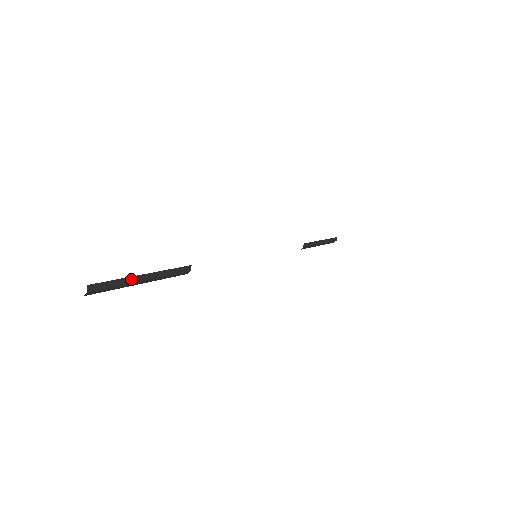
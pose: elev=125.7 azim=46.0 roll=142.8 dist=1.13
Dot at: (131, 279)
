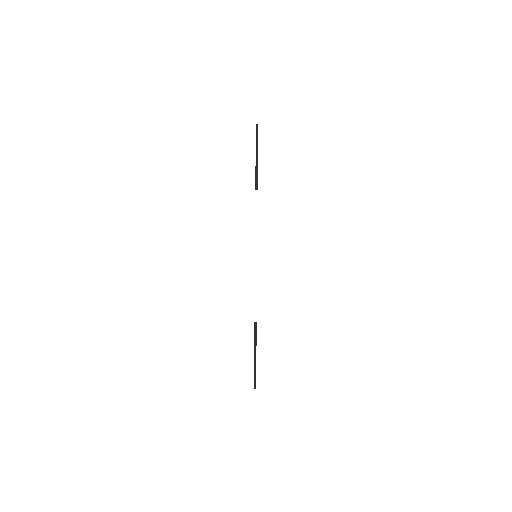
Dot at: (257, 149)
